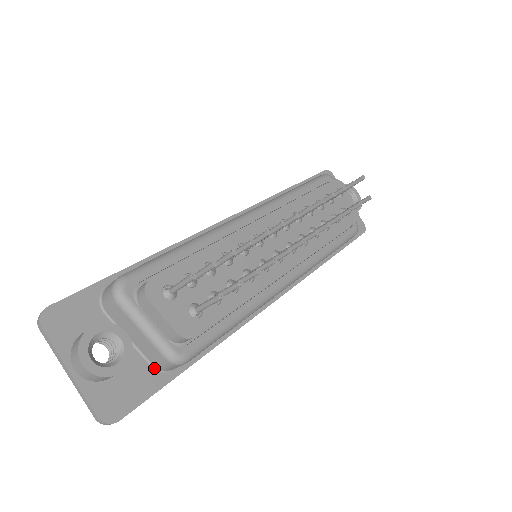
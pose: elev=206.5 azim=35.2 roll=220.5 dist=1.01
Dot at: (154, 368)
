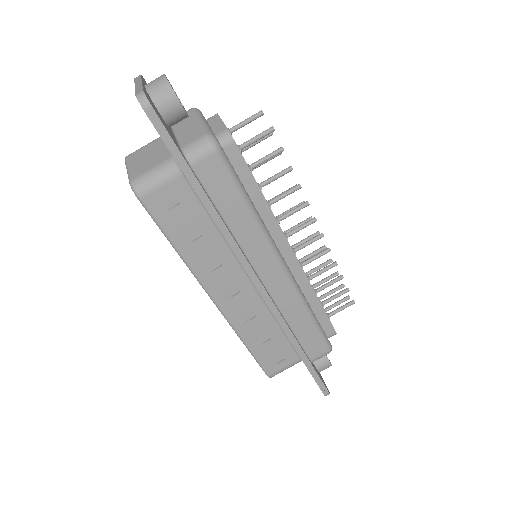
Dot at: (180, 149)
